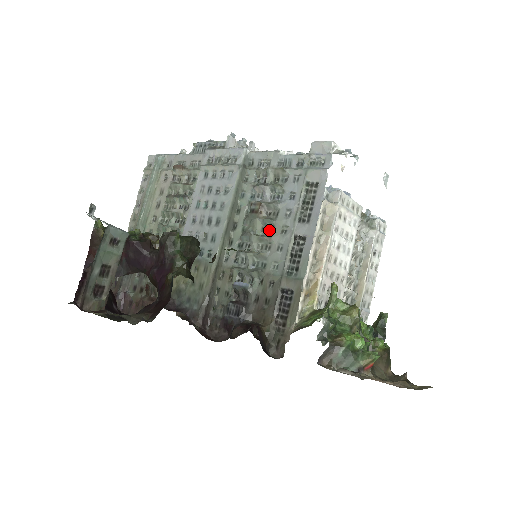
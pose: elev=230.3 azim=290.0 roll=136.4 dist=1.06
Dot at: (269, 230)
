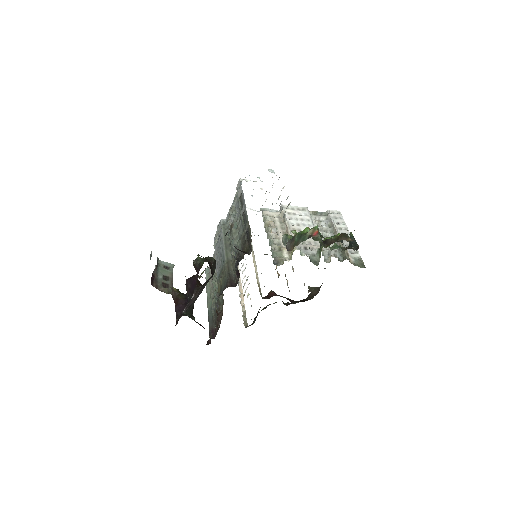
Dot at: (237, 227)
